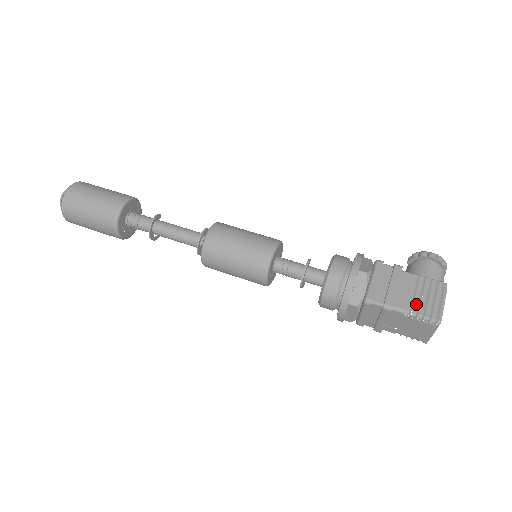
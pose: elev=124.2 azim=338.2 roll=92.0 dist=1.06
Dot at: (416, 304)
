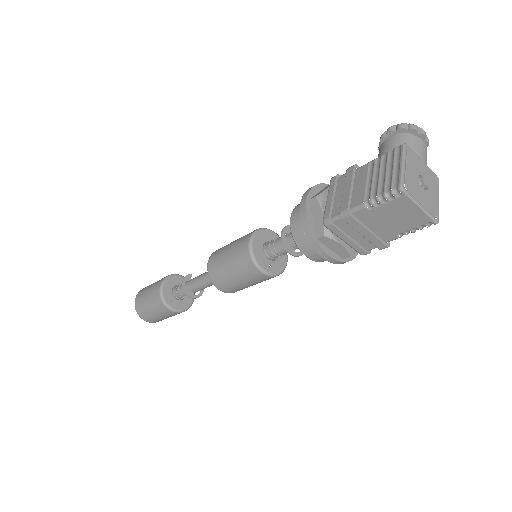
Dot at: (374, 189)
